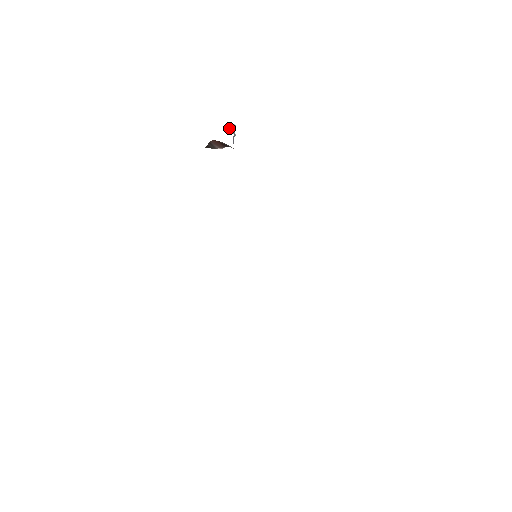
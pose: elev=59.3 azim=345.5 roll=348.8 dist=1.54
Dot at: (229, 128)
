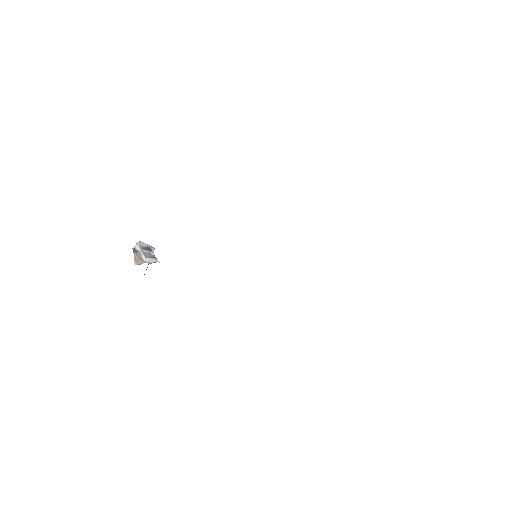
Dot at: (137, 259)
